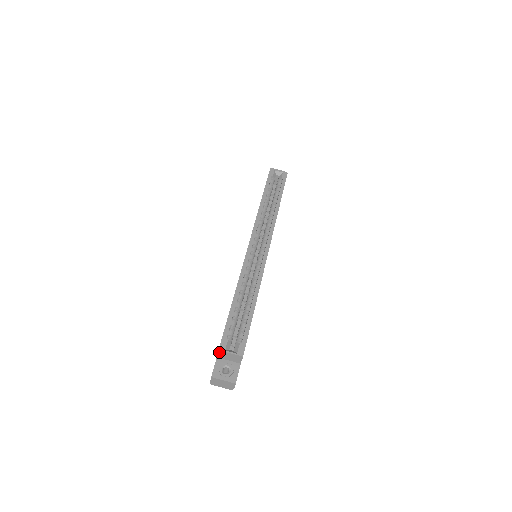
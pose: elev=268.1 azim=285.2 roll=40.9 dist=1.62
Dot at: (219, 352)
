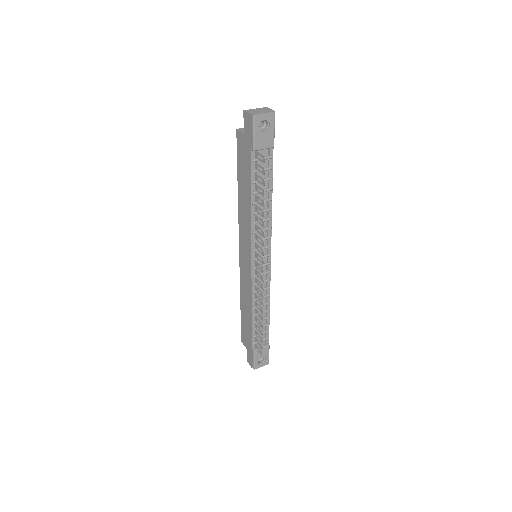
Dot at: (239, 130)
